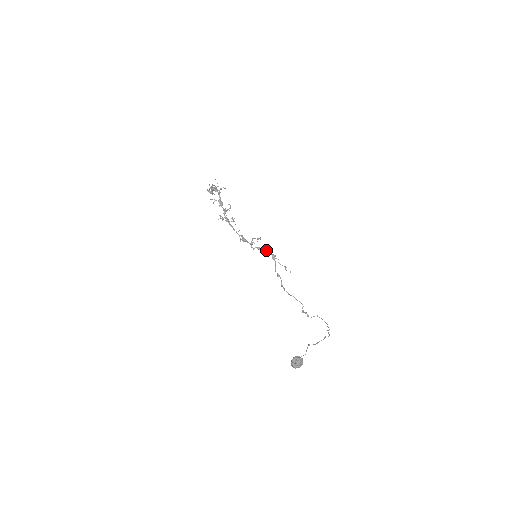
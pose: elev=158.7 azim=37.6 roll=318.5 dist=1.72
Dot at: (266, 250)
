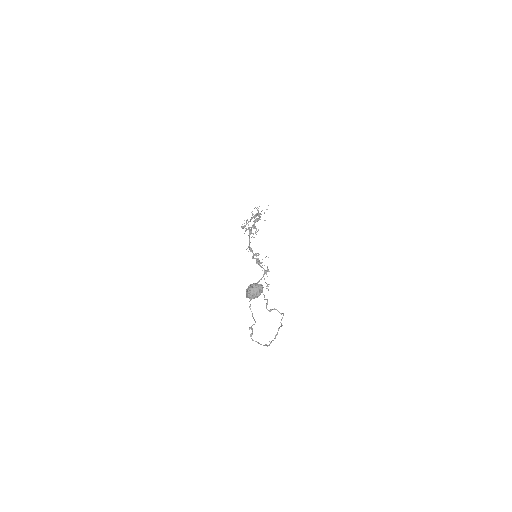
Dot at: occluded
